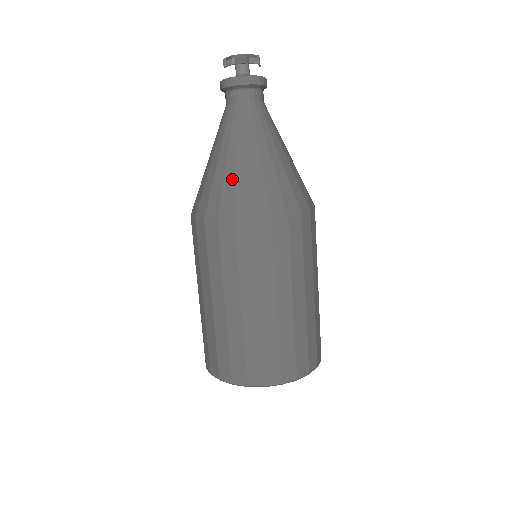
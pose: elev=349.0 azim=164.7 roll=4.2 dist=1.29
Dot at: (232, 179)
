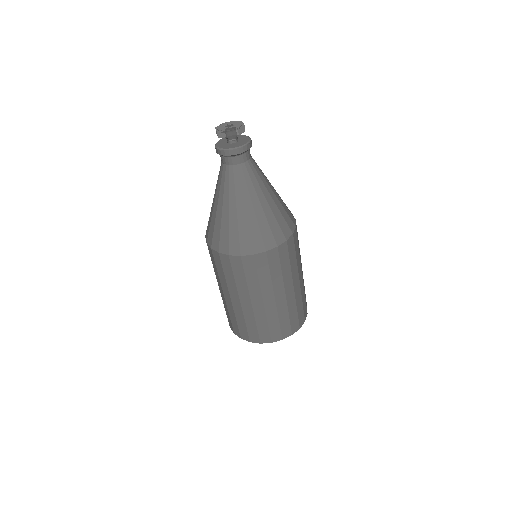
Dot at: (219, 224)
